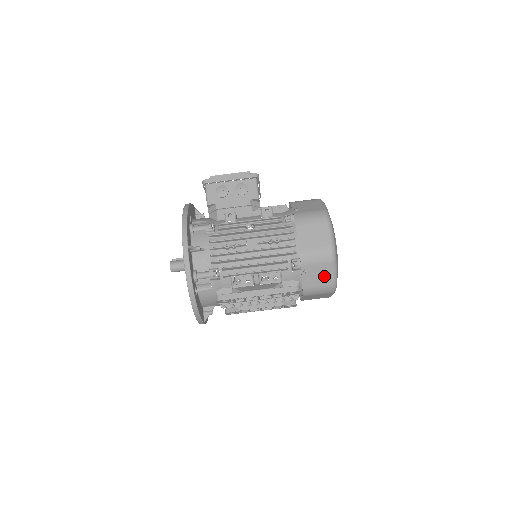
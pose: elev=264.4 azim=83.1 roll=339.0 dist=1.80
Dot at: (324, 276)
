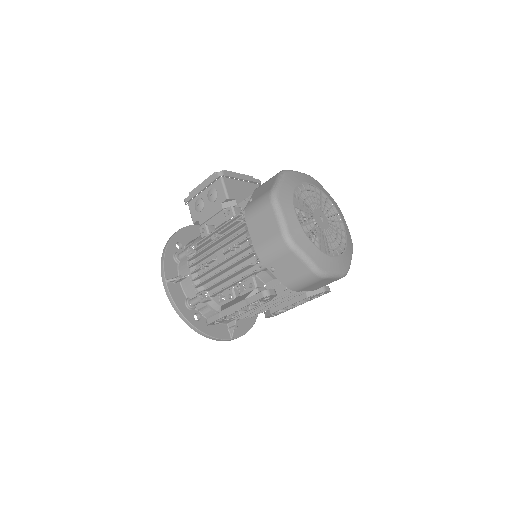
Dot at: (295, 267)
